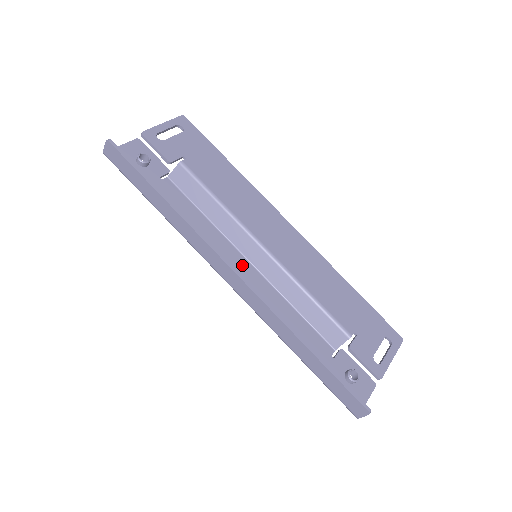
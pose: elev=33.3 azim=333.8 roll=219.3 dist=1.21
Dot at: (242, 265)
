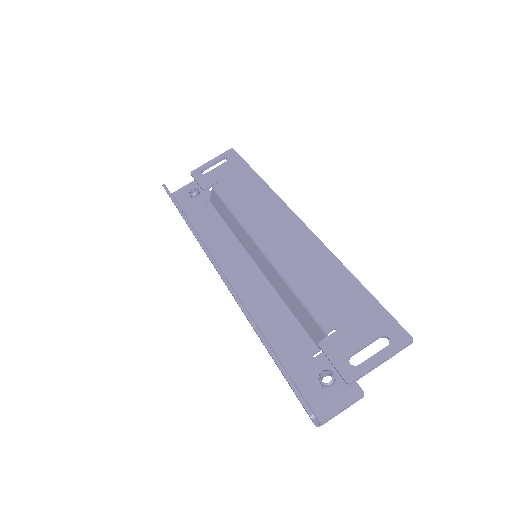
Dot at: (246, 266)
